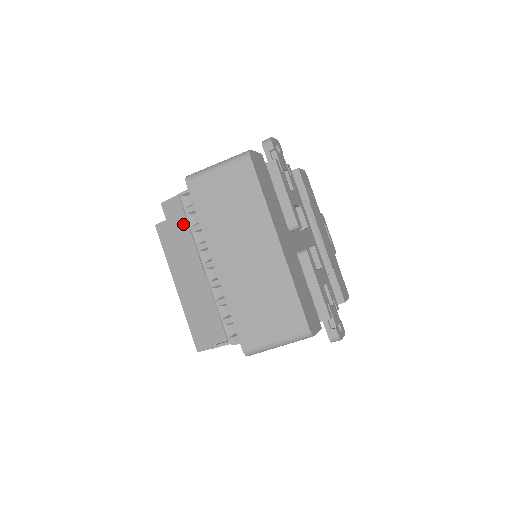
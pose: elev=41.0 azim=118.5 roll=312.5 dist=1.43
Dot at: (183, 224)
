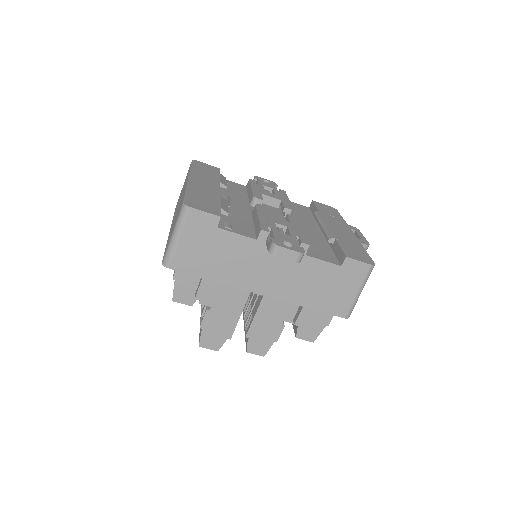
Dot at: occluded
